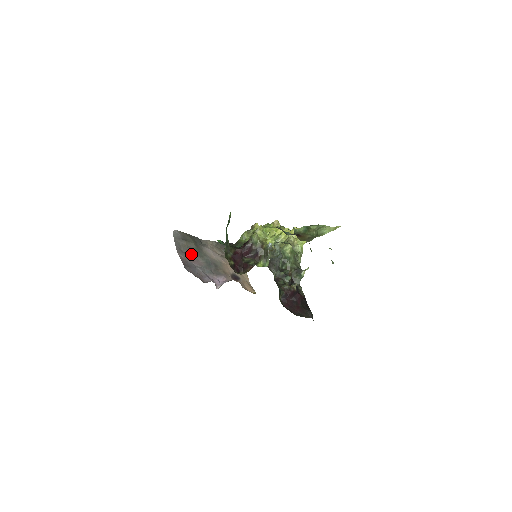
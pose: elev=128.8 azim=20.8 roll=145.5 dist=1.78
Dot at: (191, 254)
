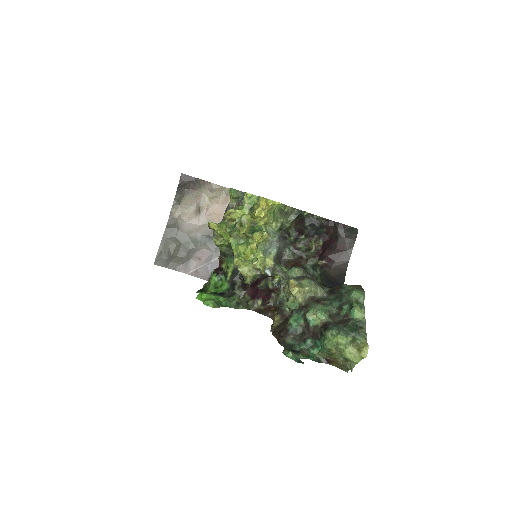
Dot at: (190, 255)
